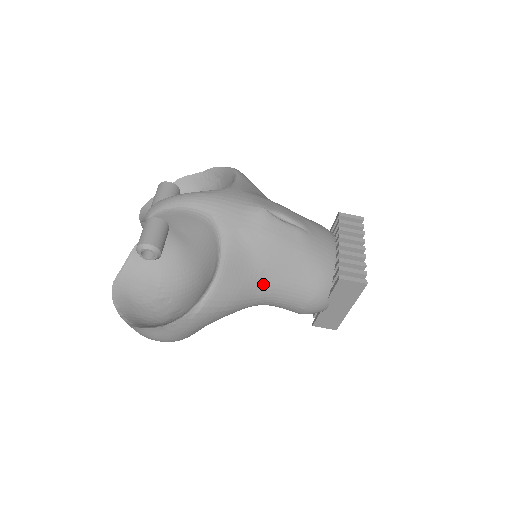
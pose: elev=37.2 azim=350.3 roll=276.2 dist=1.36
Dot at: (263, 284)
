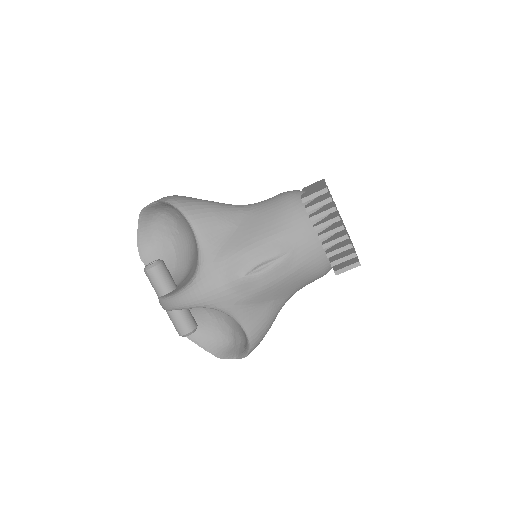
Dot at: (280, 304)
